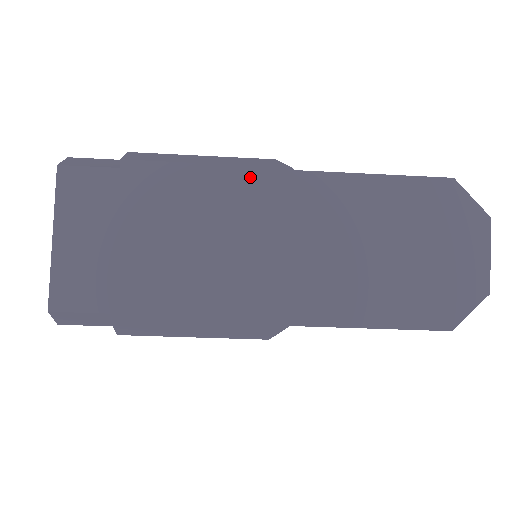
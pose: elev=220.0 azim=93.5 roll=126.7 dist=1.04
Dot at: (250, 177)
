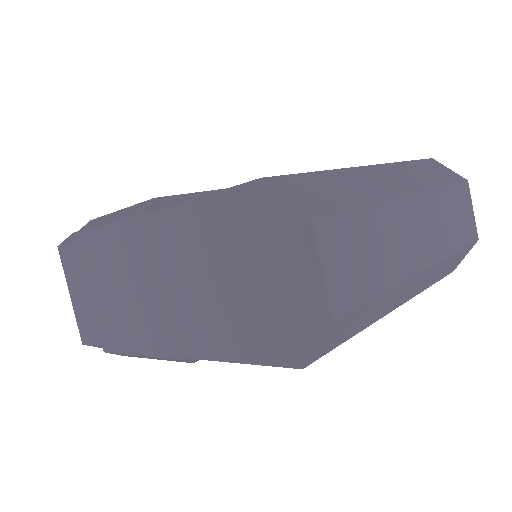
Dot at: (127, 229)
